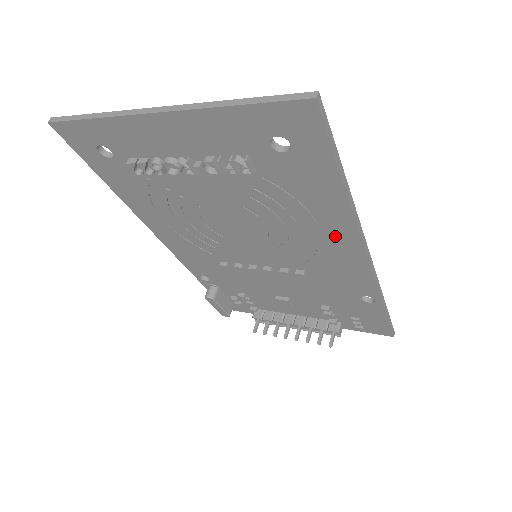
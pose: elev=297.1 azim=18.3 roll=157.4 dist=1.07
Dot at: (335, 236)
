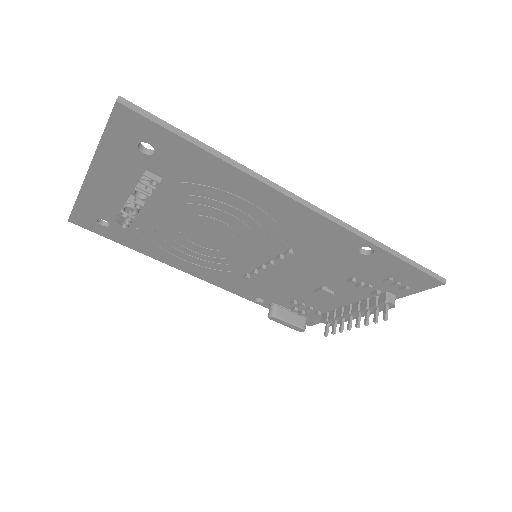
Dot at: (263, 201)
